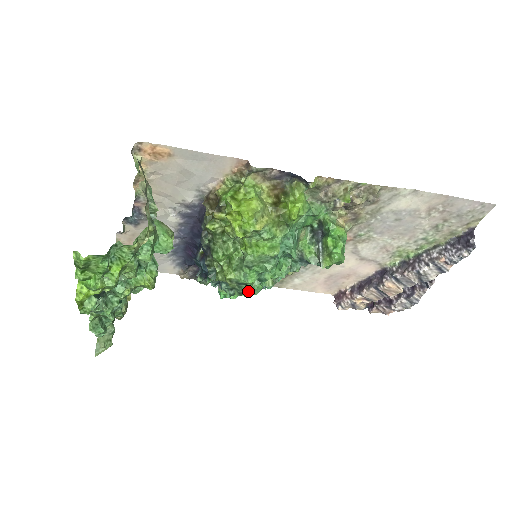
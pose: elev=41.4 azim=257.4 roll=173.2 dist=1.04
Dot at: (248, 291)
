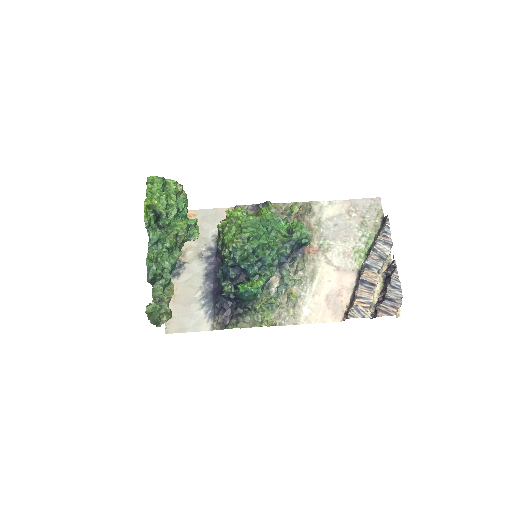
Dot at: (250, 243)
